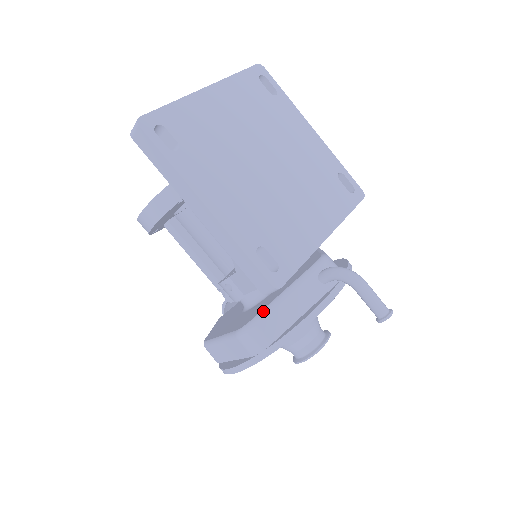
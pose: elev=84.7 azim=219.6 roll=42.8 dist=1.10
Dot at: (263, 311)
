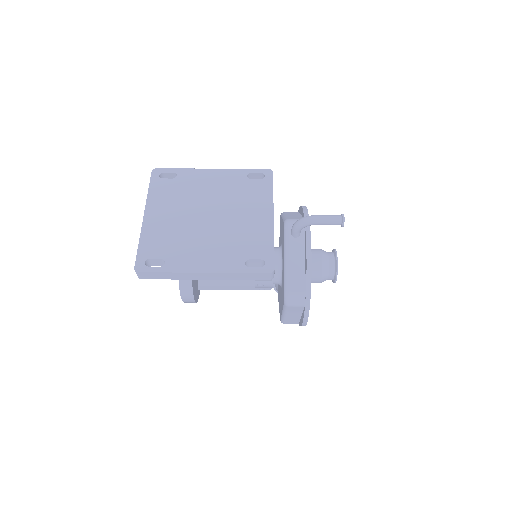
Dot at: (285, 282)
